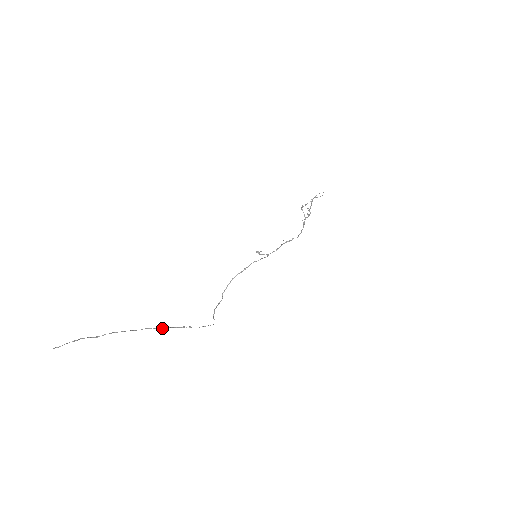
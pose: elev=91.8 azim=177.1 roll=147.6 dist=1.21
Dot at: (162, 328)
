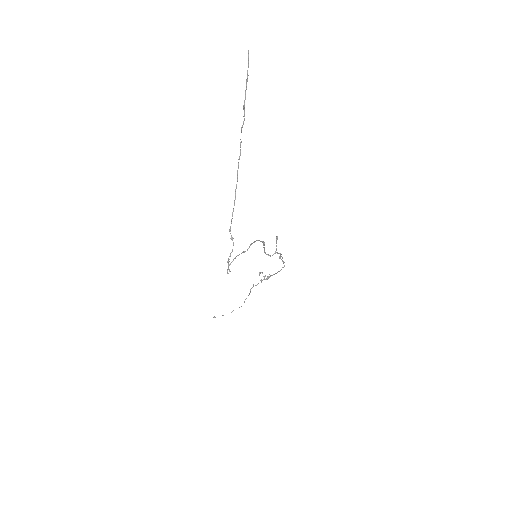
Dot at: (235, 196)
